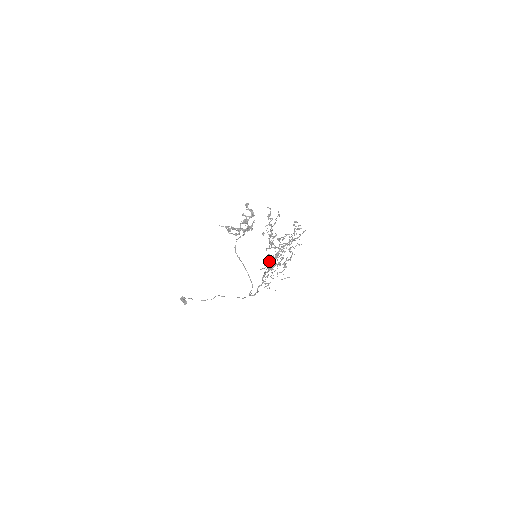
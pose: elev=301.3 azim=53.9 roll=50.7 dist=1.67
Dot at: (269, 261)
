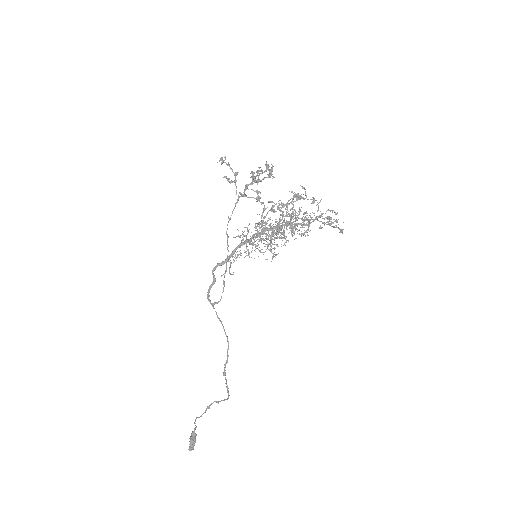
Dot at: occluded
